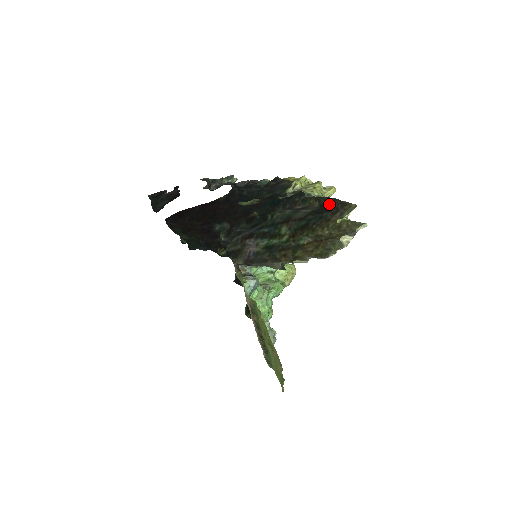
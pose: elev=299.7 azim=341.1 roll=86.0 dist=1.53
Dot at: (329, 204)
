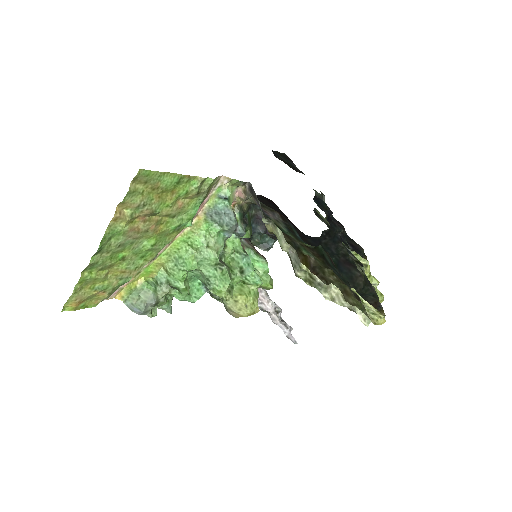
Dot at: (365, 295)
